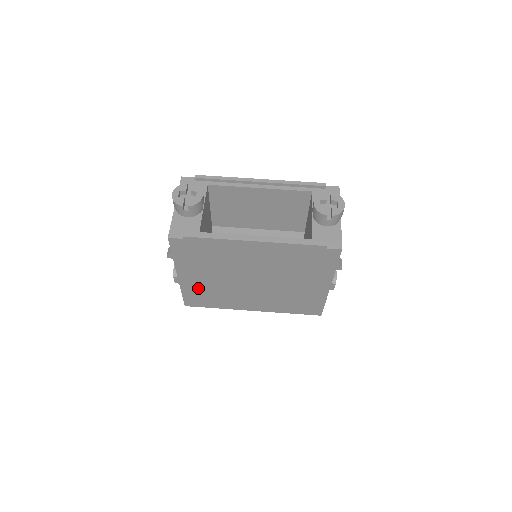
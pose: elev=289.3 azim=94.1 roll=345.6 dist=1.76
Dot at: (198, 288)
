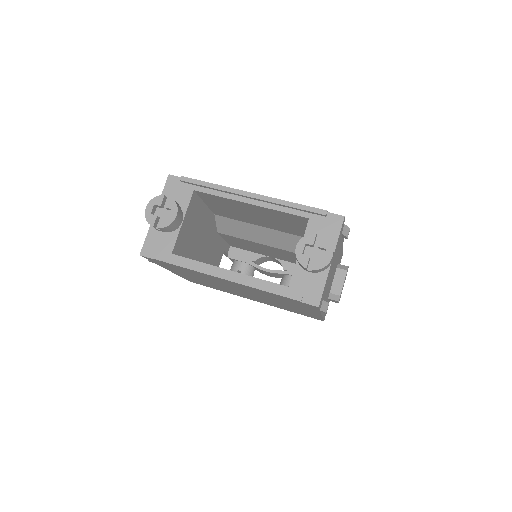
Dot at: (193, 279)
